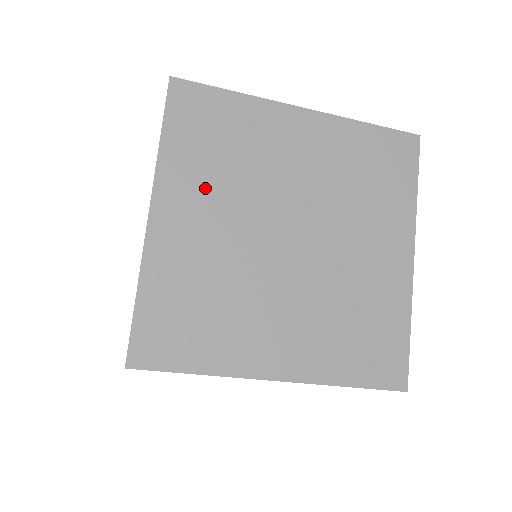
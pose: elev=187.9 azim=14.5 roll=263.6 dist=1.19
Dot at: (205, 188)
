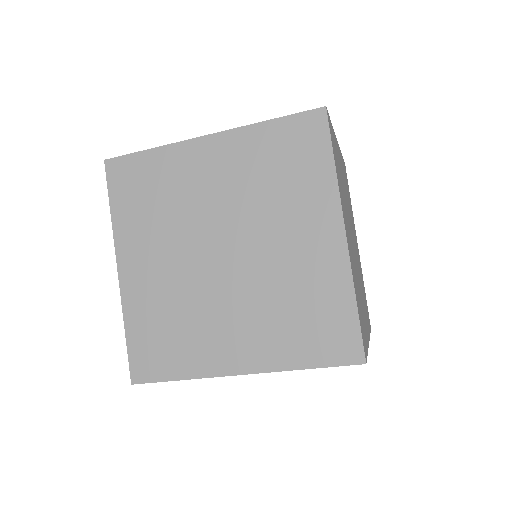
Dot at: occluded
